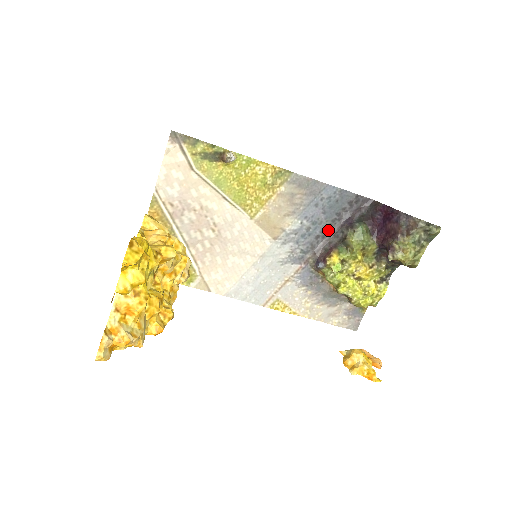
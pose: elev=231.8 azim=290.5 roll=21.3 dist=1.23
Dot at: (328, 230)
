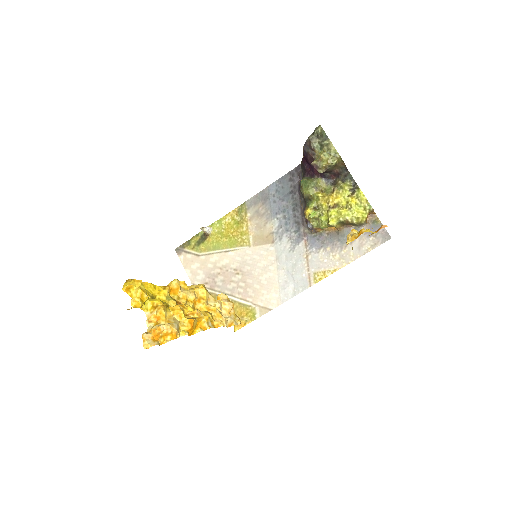
Dot at: (296, 205)
